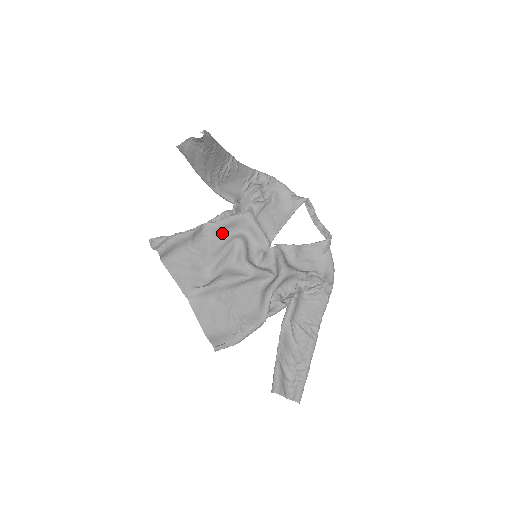
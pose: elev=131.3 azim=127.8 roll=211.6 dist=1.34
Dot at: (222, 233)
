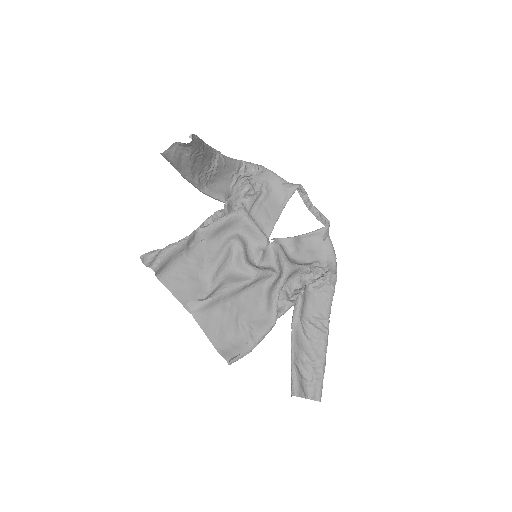
Dot at: (216, 236)
